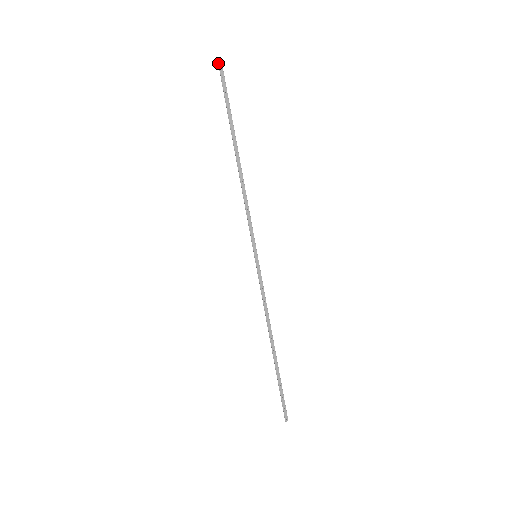
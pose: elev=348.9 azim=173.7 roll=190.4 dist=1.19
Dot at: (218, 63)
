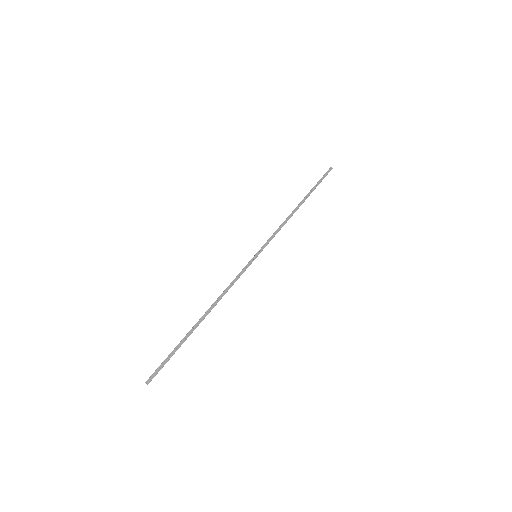
Dot at: (330, 168)
